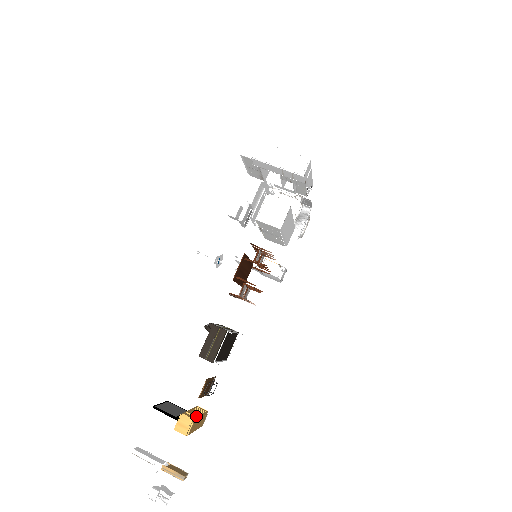
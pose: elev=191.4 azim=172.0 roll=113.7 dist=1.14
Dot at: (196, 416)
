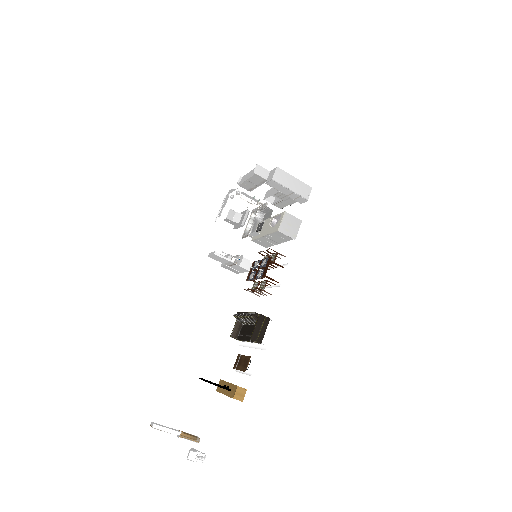
Dot at: occluded
